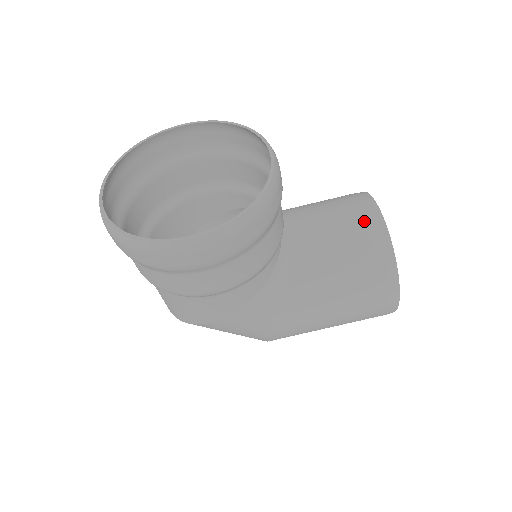
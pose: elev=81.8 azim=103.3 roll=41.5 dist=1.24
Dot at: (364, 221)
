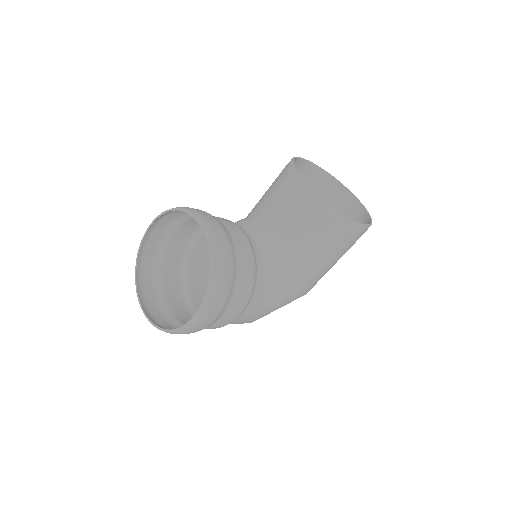
Dot at: (298, 197)
